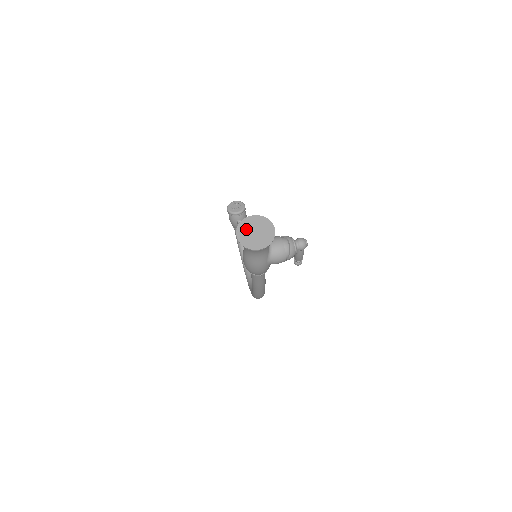
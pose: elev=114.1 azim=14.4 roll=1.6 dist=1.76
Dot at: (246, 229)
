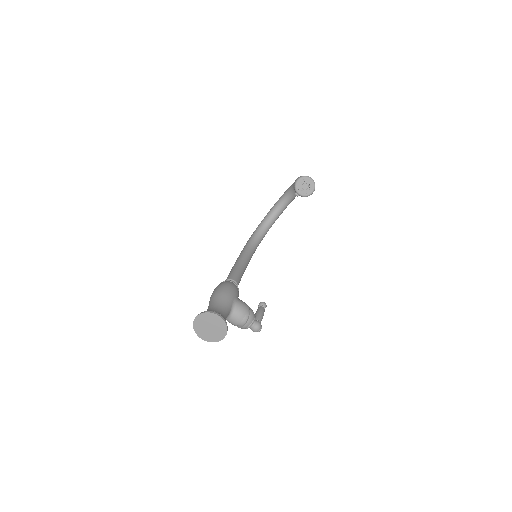
Dot at: (207, 320)
